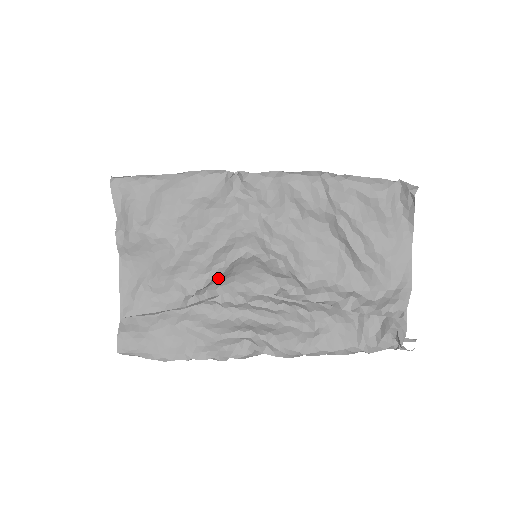
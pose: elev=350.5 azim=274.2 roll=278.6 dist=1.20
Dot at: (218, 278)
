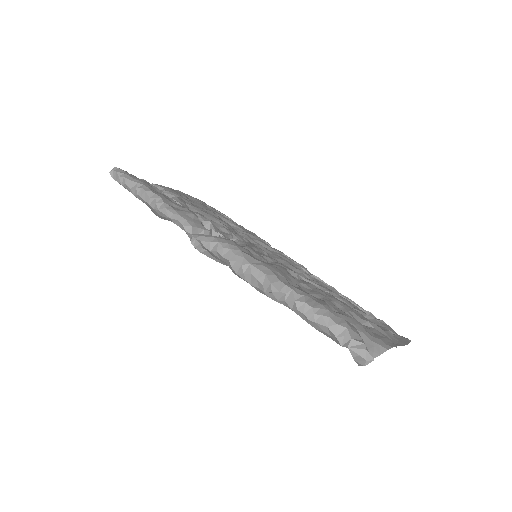
Dot at: occluded
